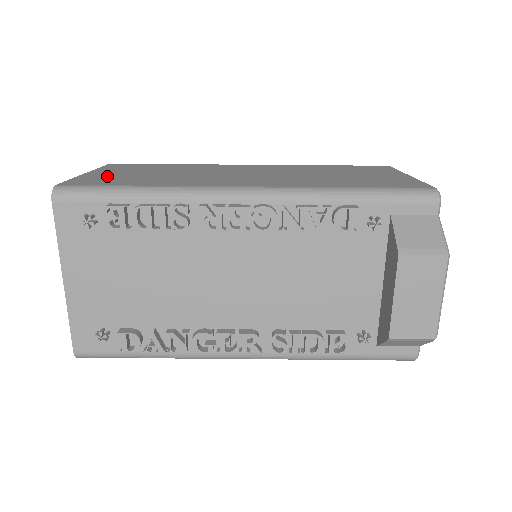
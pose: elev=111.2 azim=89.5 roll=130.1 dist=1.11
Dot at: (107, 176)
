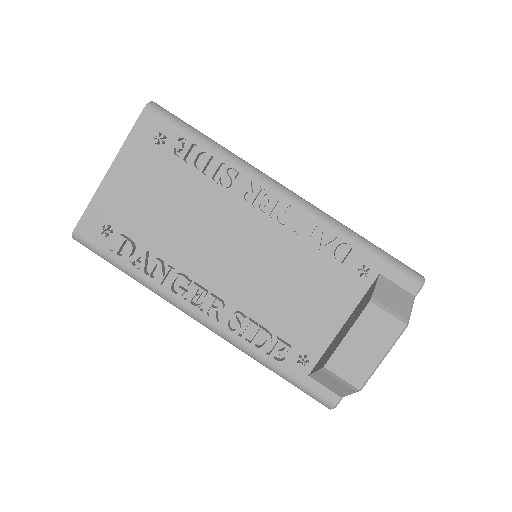
Dot at: occluded
